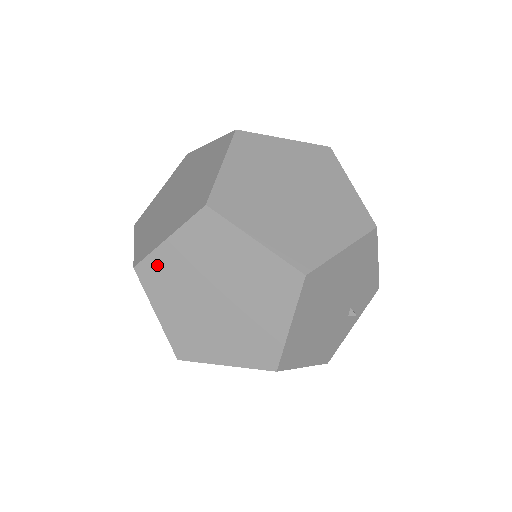
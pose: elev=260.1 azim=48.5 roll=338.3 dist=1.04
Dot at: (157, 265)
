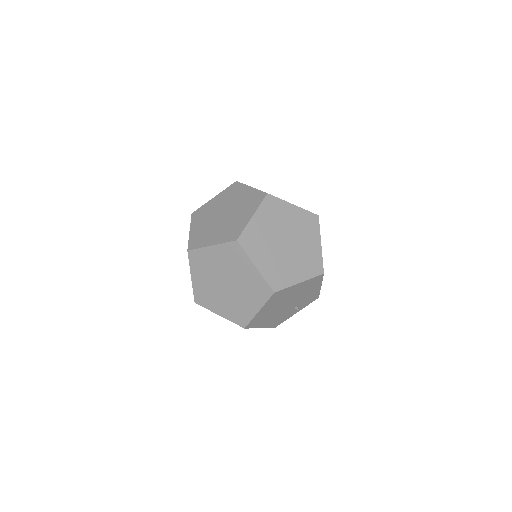
Dot at: (201, 255)
